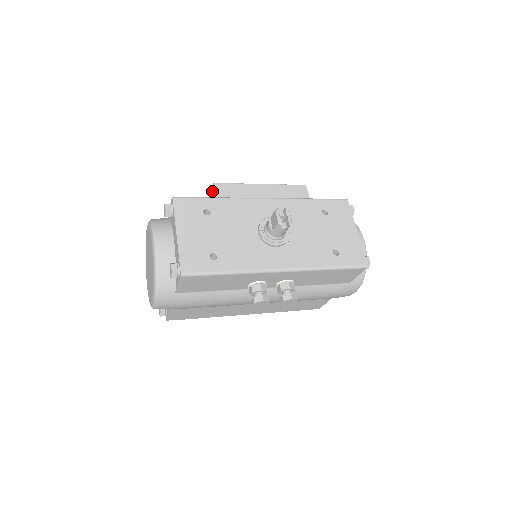
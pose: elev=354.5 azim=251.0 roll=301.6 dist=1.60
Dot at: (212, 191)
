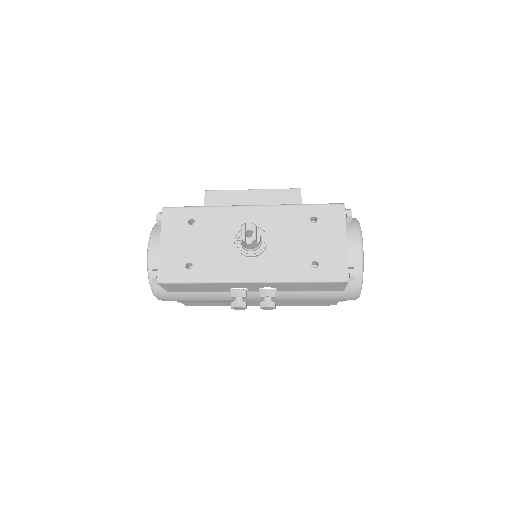
Dot at: occluded
